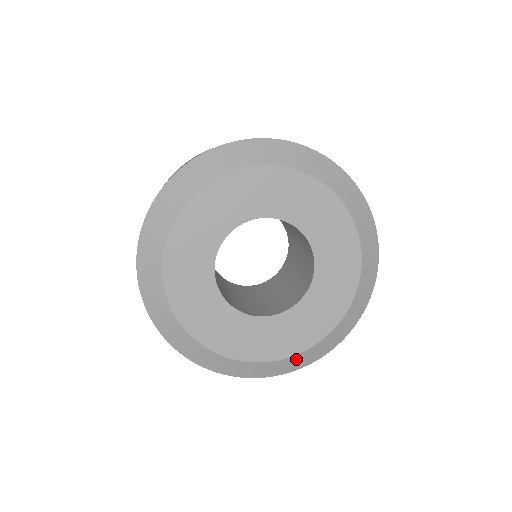
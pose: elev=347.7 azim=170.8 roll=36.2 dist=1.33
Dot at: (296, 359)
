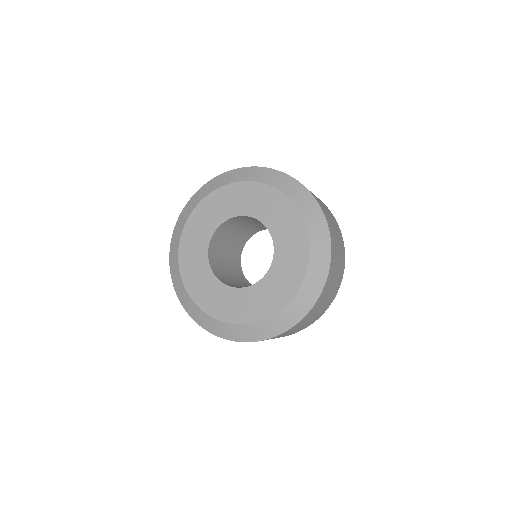
Dot at: (246, 329)
